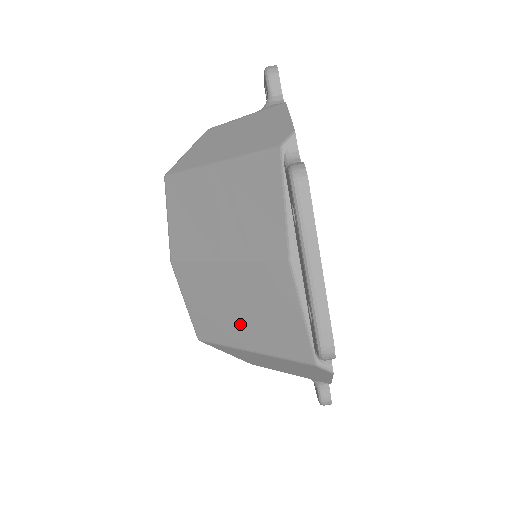
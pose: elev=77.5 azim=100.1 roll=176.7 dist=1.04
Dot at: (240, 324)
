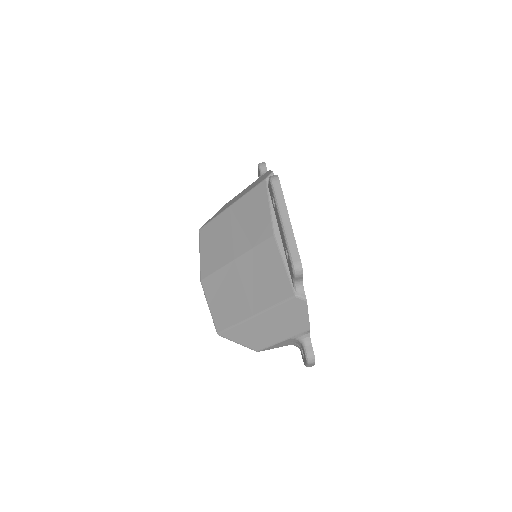
Dot at: (247, 298)
